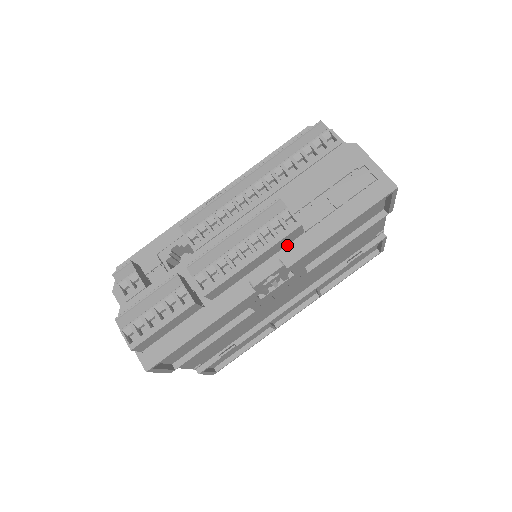
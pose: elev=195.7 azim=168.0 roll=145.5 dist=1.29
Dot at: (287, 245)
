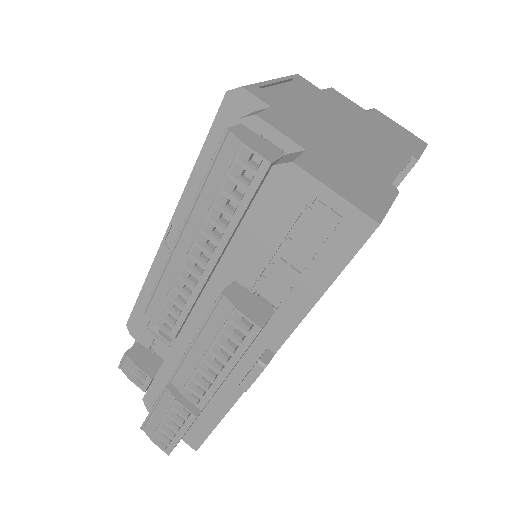
Dot at: occluded
